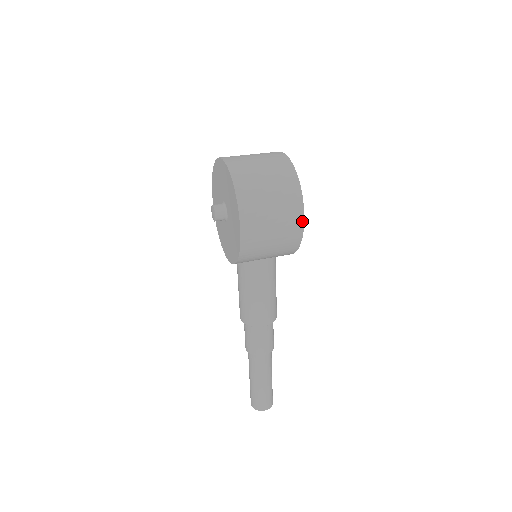
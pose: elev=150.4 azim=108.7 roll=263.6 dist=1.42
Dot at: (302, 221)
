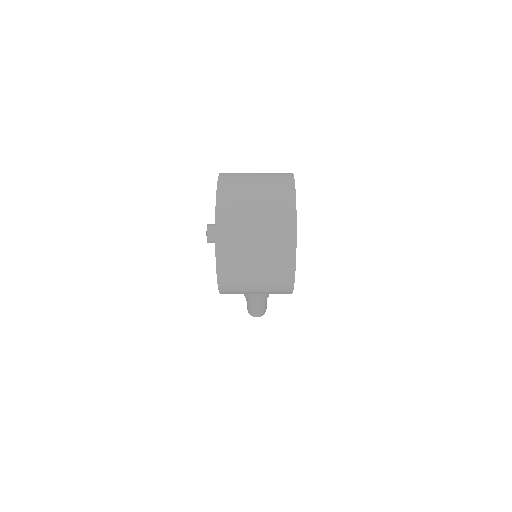
Dot at: (290, 291)
